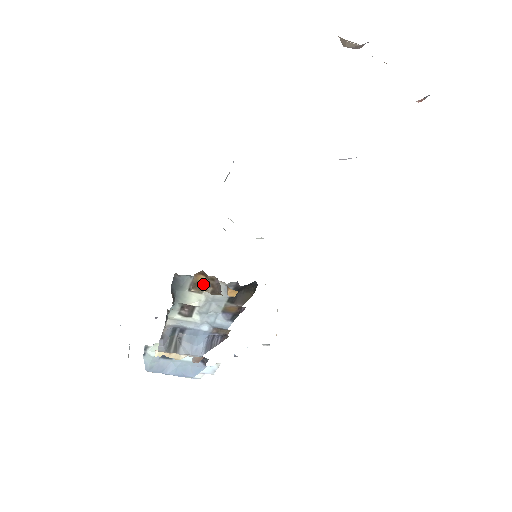
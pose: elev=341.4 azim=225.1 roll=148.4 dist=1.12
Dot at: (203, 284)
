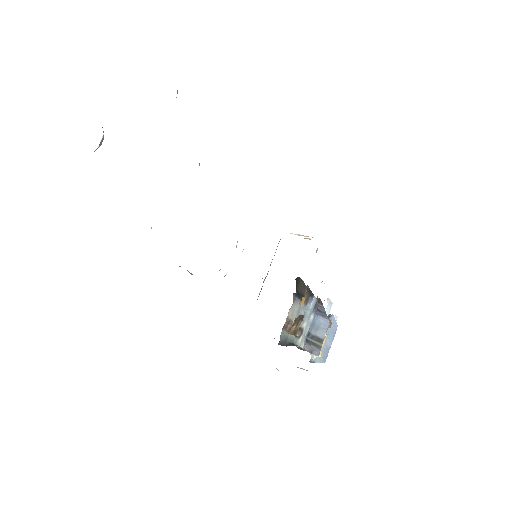
Dot at: (296, 327)
